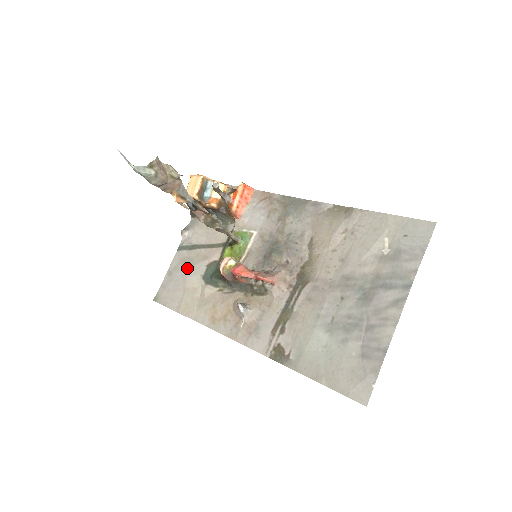
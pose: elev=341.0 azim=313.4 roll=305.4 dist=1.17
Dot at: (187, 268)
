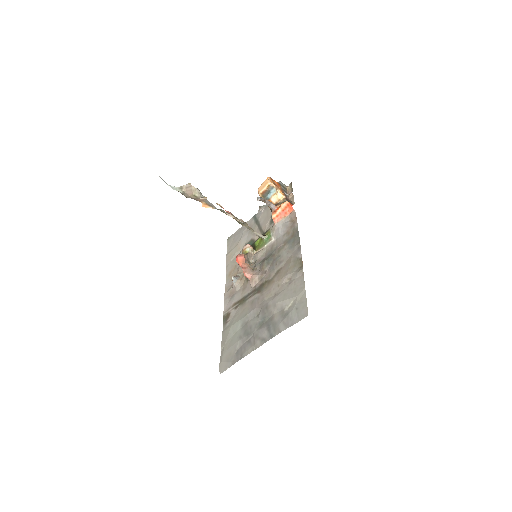
Dot at: (246, 233)
